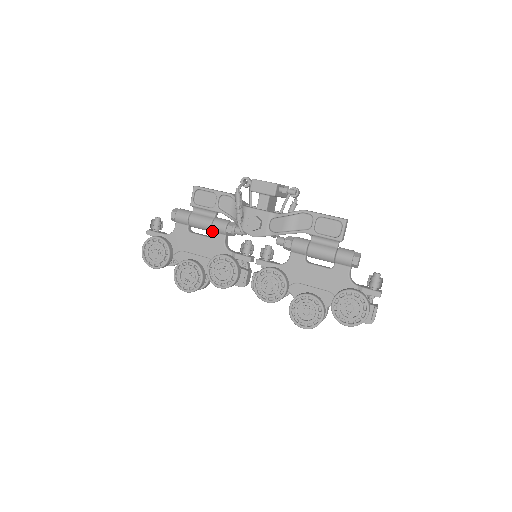
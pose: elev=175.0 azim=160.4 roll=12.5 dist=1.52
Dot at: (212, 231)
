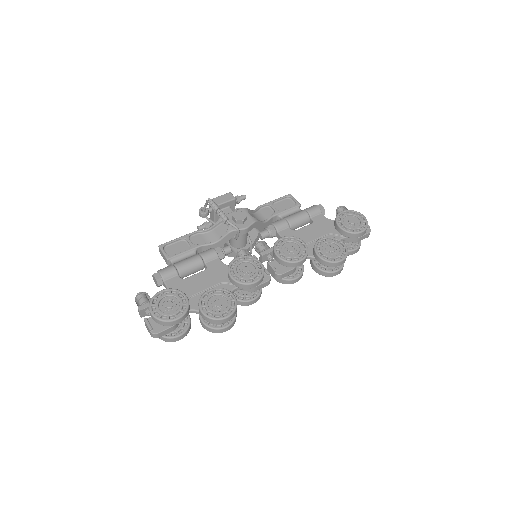
Dot at: (205, 263)
